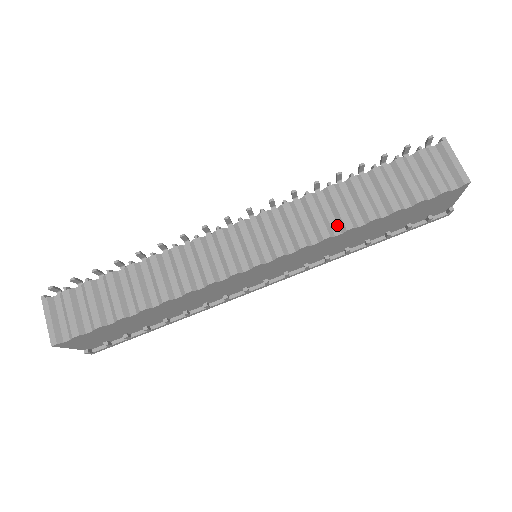
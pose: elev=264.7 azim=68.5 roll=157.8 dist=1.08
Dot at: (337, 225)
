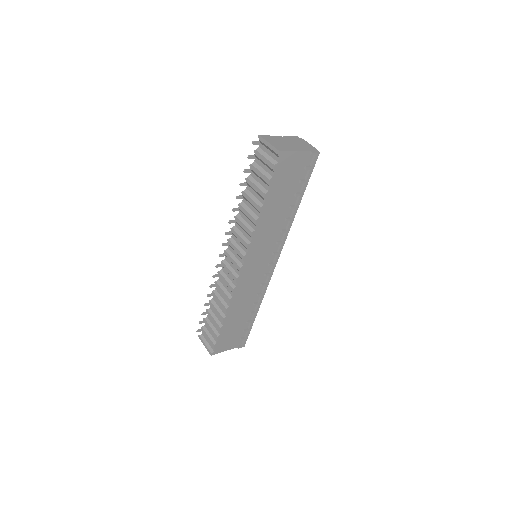
Dot at: (252, 224)
